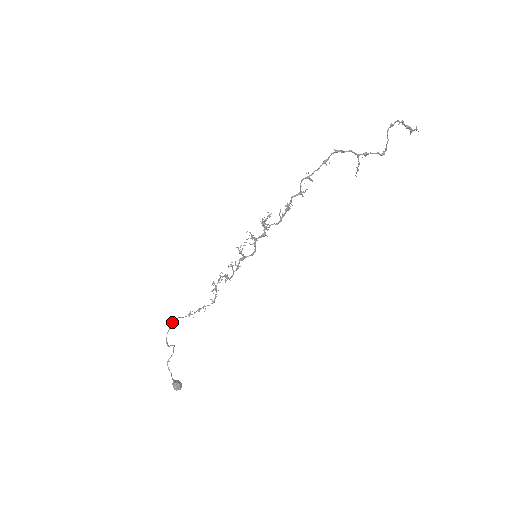
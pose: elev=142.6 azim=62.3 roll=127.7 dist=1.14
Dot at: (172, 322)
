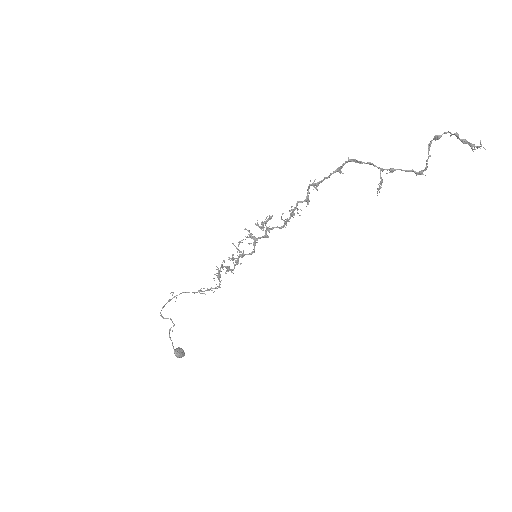
Dot at: occluded
